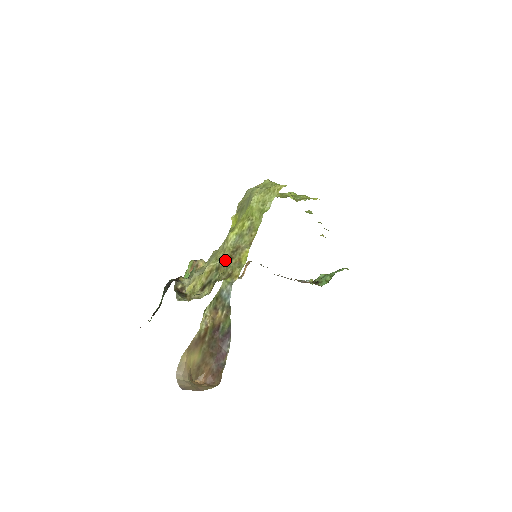
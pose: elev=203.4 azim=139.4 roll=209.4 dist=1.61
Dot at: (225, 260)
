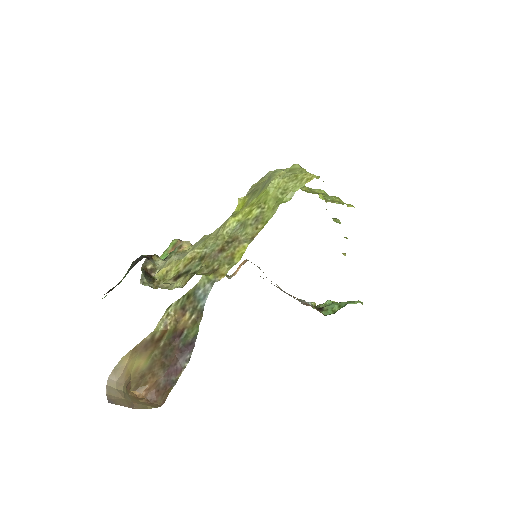
Dot at: (214, 250)
